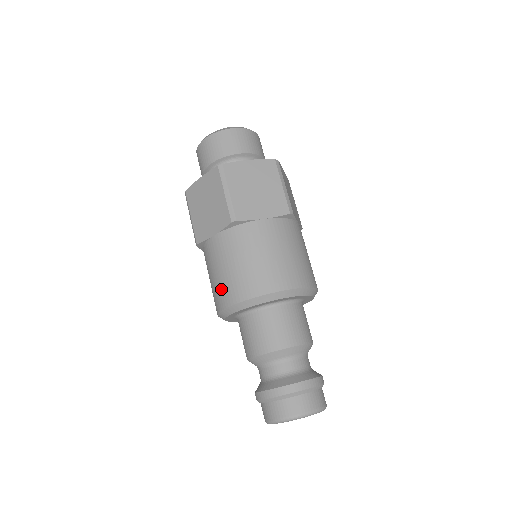
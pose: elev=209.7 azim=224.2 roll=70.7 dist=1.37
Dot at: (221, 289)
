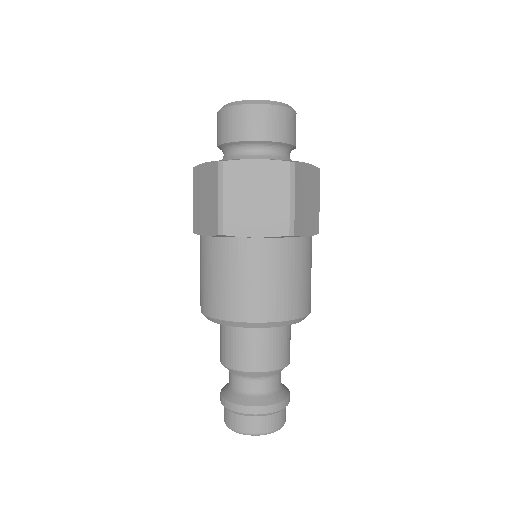
Dot at: (247, 300)
